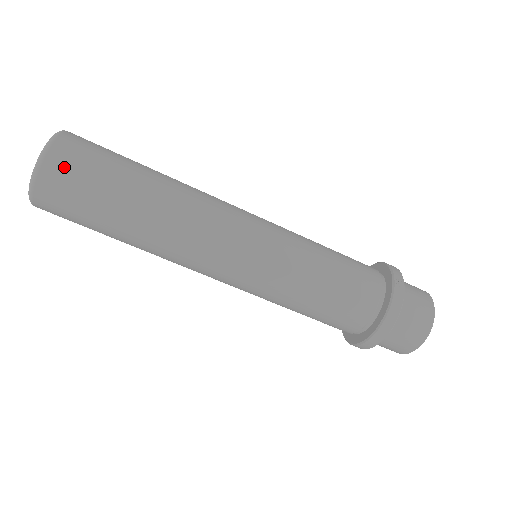
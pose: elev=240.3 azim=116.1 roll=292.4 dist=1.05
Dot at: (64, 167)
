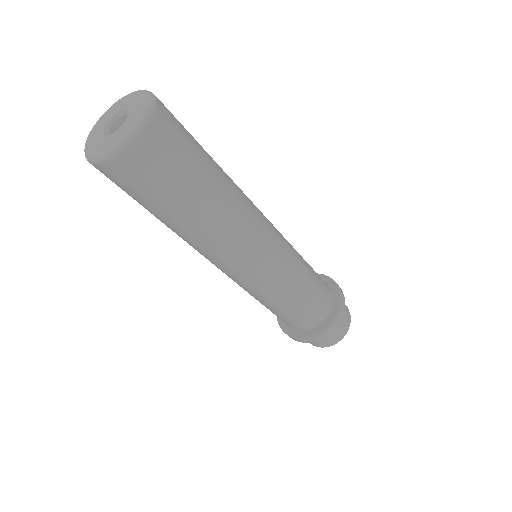
Dot at: (171, 122)
